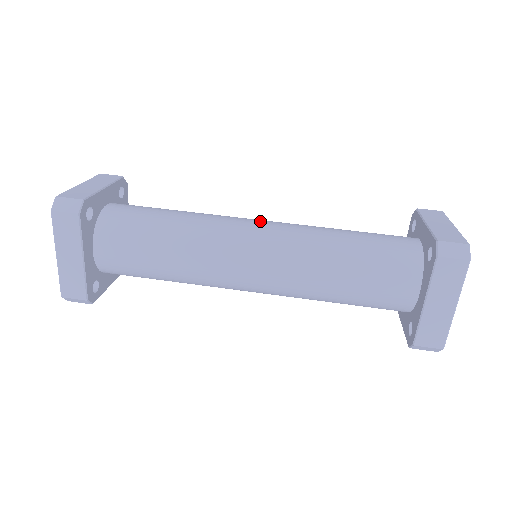
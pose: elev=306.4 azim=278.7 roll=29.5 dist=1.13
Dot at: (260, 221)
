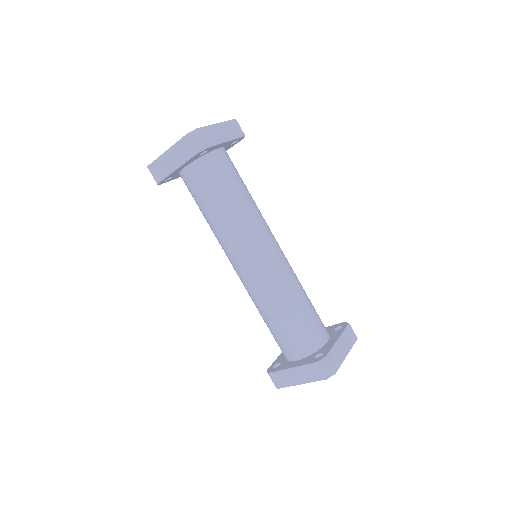
Dot at: (276, 247)
